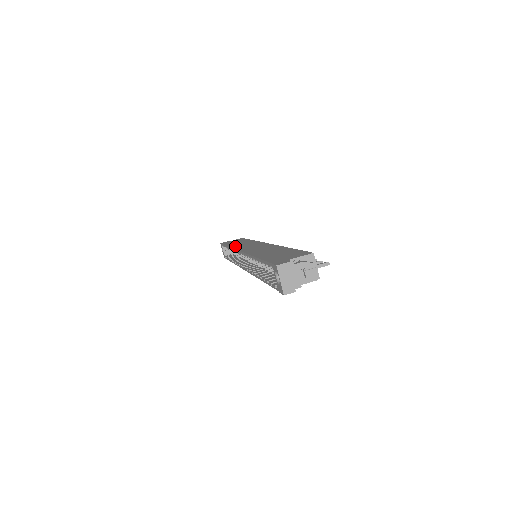
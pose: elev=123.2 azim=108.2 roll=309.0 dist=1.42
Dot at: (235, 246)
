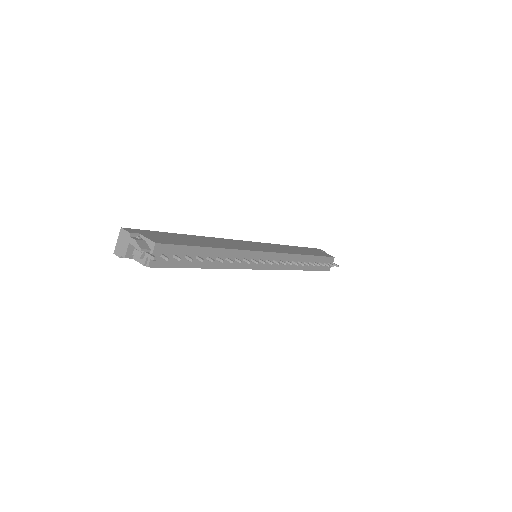
Dot at: (279, 245)
